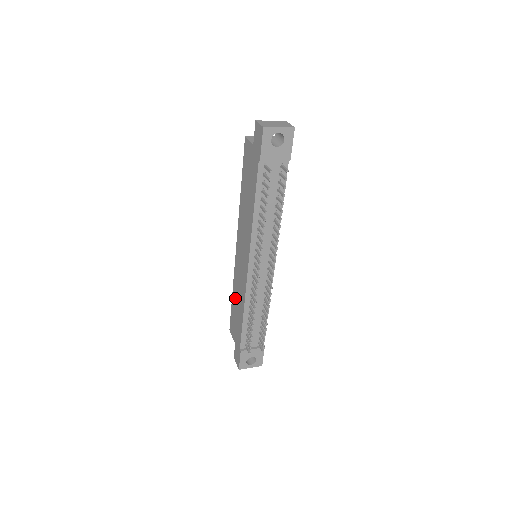
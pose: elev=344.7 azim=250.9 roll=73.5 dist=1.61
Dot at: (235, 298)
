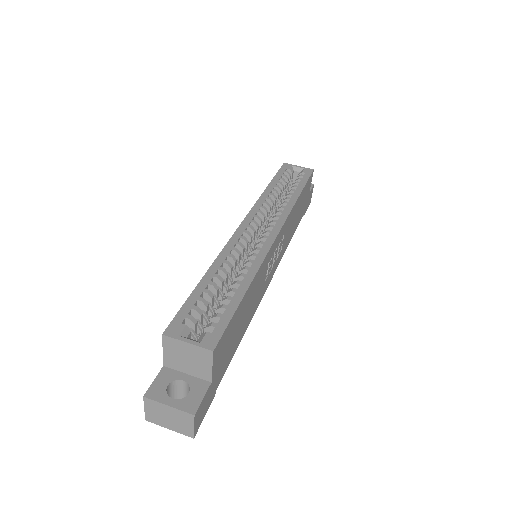
Dot at: occluded
